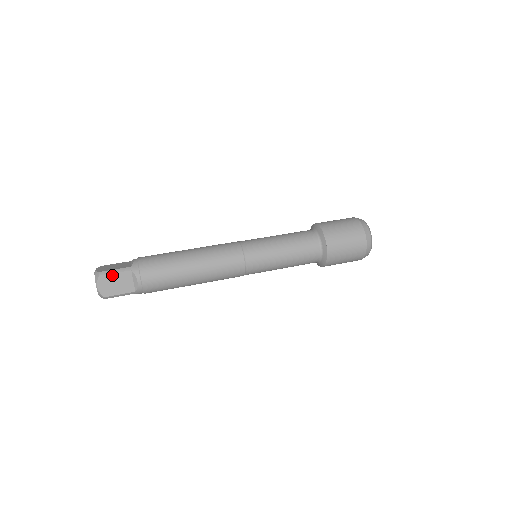
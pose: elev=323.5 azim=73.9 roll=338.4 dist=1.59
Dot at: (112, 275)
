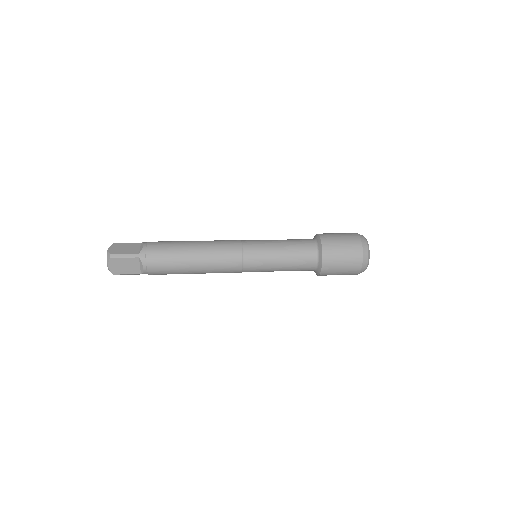
Dot at: (124, 244)
